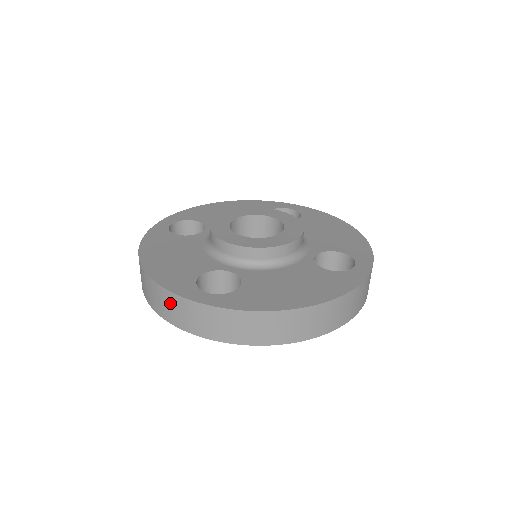
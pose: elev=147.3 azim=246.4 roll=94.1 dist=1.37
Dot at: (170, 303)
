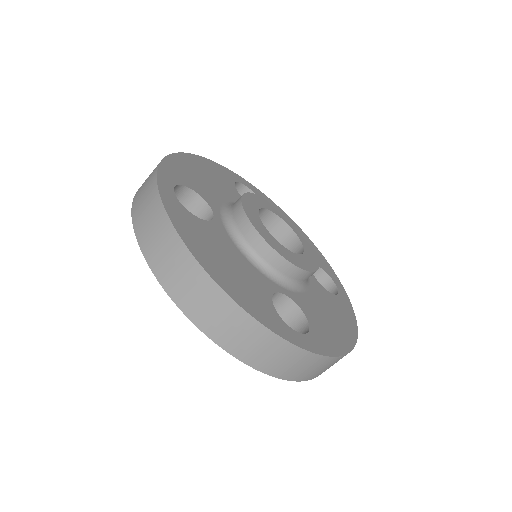
Dot at: (151, 174)
